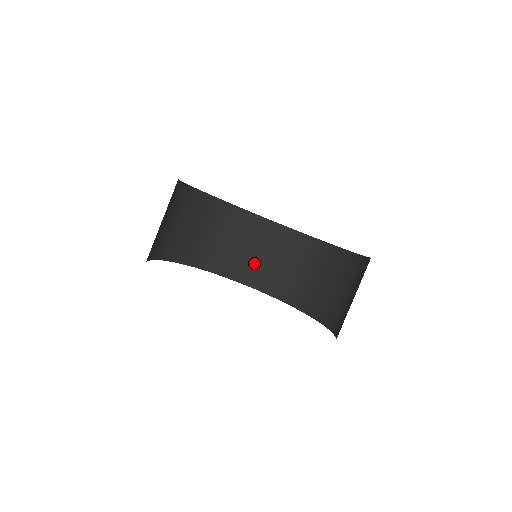
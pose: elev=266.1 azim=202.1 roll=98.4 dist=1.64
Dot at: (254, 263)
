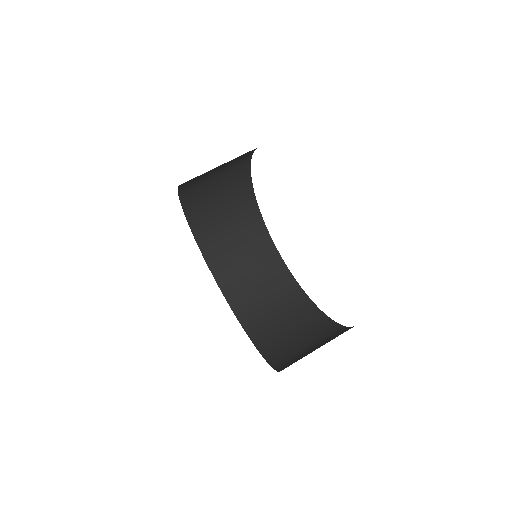
Dot at: (233, 261)
